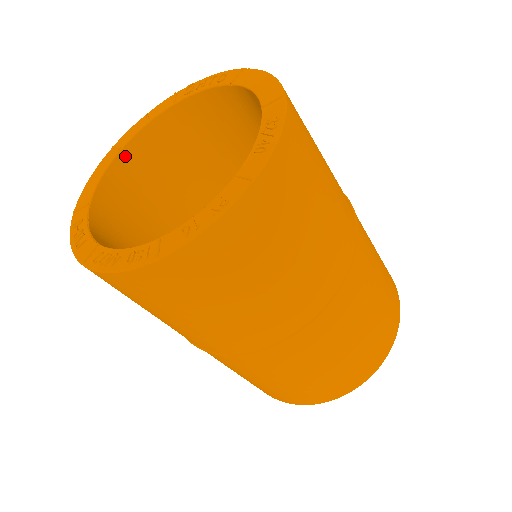
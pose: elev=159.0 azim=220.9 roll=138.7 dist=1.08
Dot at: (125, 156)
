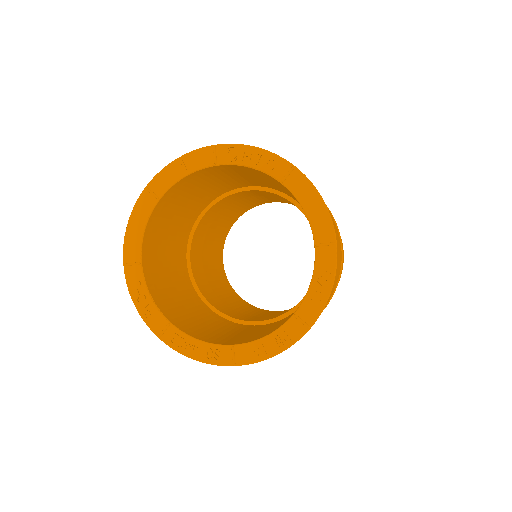
Dot at: (161, 202)
